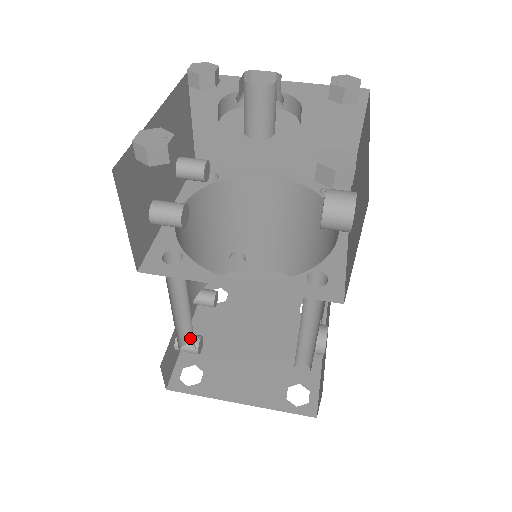
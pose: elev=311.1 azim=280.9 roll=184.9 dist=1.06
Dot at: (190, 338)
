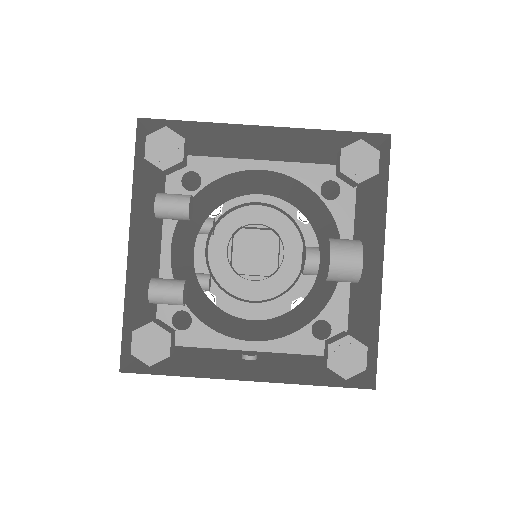
Dot at: occluded
